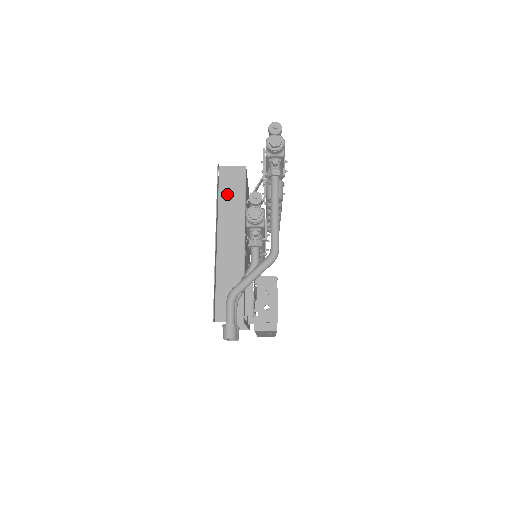
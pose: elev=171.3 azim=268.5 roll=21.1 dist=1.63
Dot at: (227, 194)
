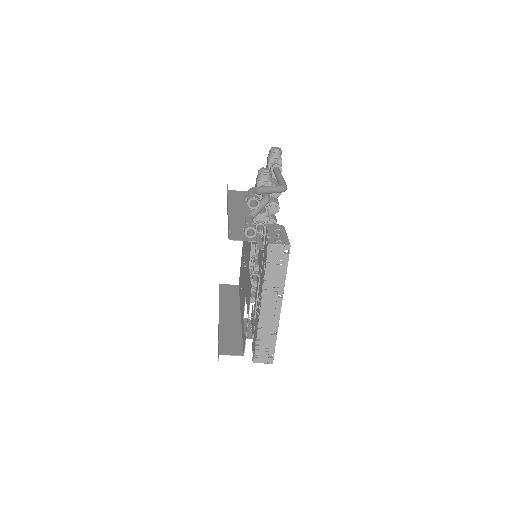
Dot at: (234, 198)
